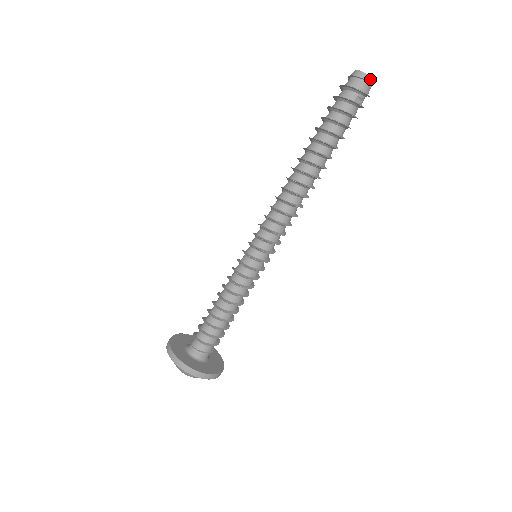
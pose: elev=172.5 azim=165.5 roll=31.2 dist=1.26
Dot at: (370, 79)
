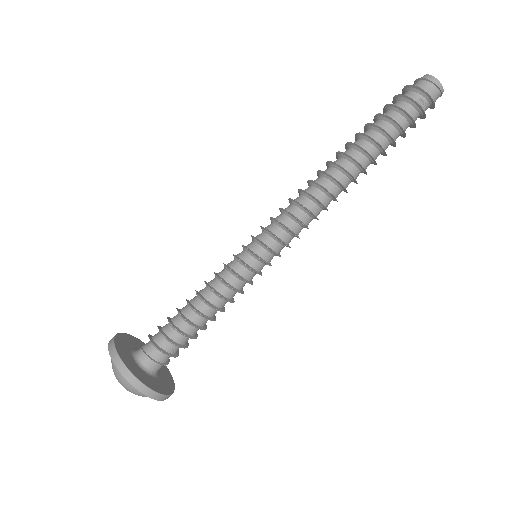
Dot at: (439, 84)
